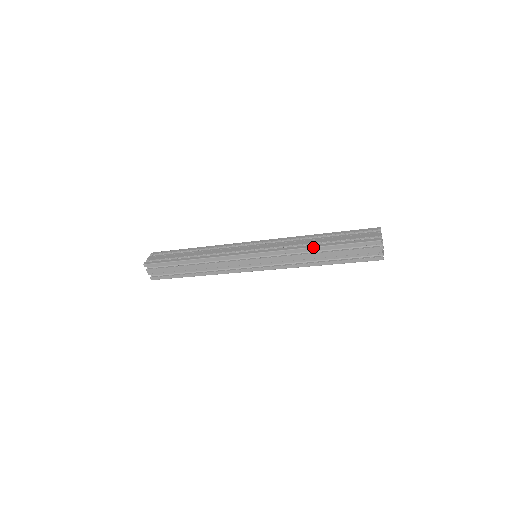
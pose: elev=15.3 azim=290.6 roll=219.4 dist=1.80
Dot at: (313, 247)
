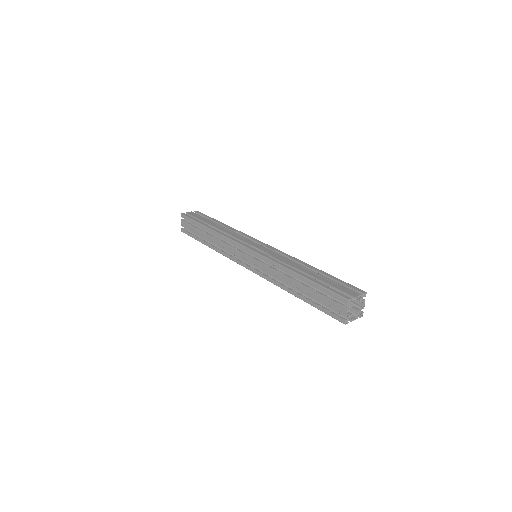
Dot at: occluded
